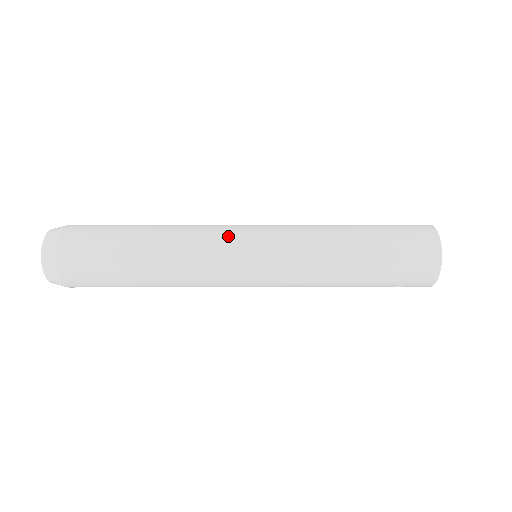
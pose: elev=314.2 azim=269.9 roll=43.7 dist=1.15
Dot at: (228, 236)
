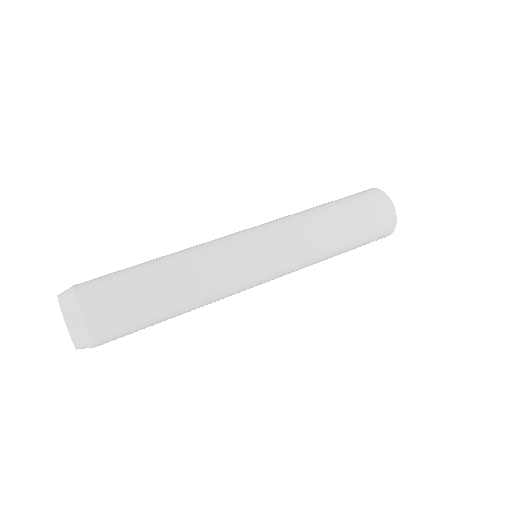
Dot at: (229, 237)
